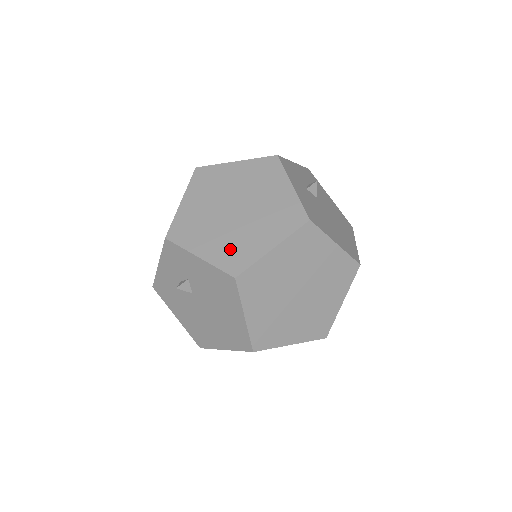
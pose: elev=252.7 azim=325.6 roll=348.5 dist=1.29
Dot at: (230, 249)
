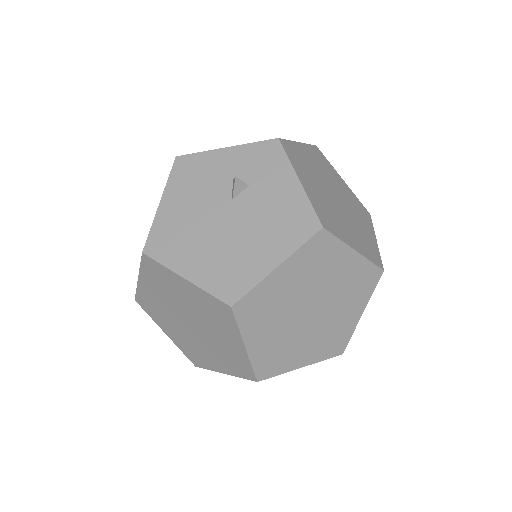
Dot at: (325, 209)
